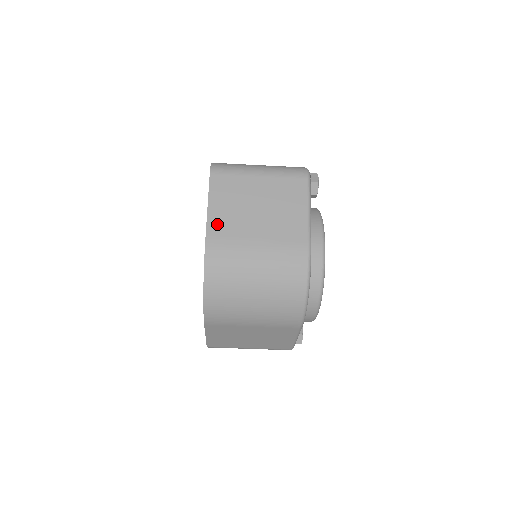
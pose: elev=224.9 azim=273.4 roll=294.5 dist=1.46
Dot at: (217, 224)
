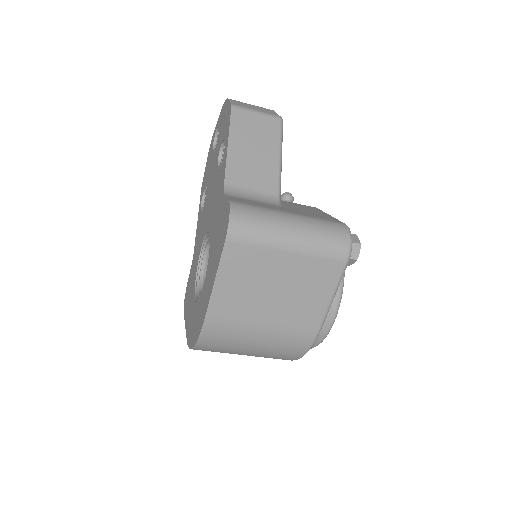
Dot at: (222, 303)
